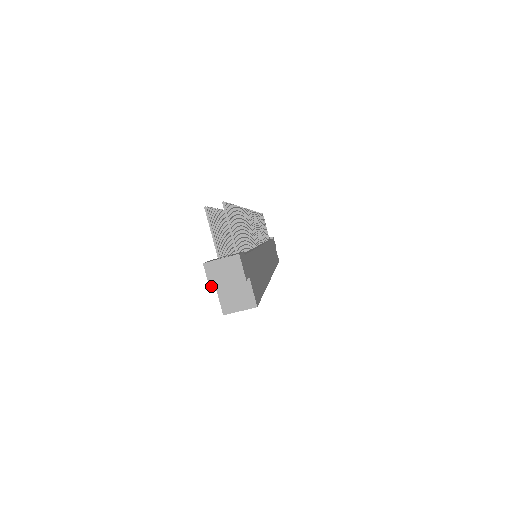
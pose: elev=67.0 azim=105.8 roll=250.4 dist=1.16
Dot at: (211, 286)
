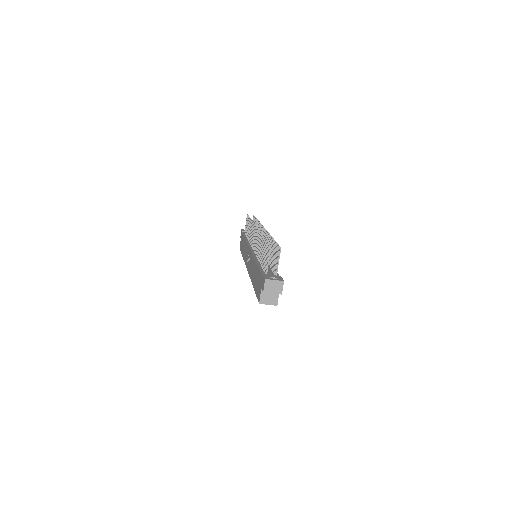
Dot at: (264, 291)
